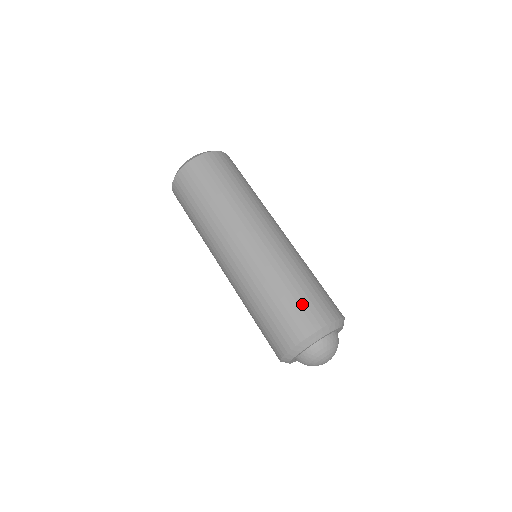
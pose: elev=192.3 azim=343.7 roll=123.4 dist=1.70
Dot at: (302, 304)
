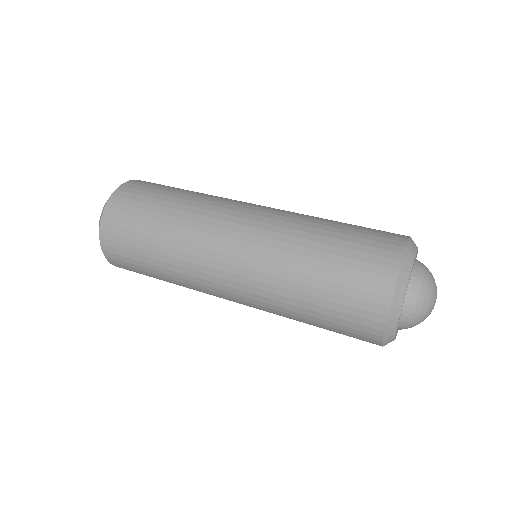
Dot at: (350, 272)
